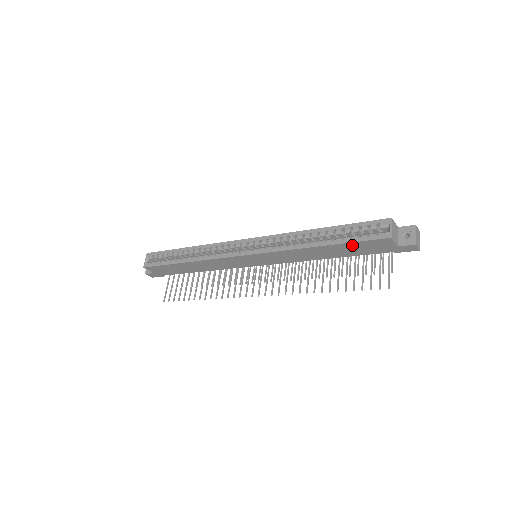
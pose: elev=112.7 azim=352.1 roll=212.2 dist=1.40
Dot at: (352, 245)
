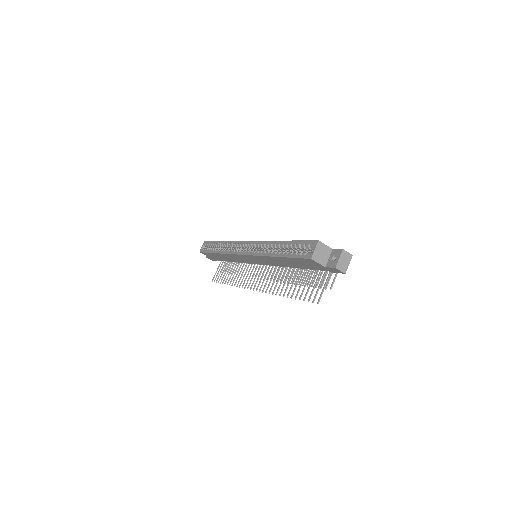
Dot at: (294, 260)
